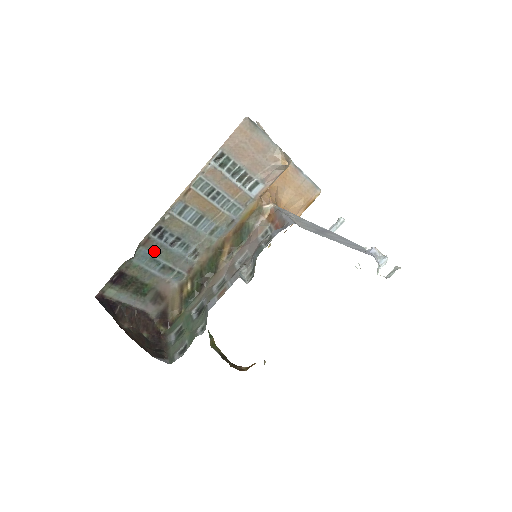
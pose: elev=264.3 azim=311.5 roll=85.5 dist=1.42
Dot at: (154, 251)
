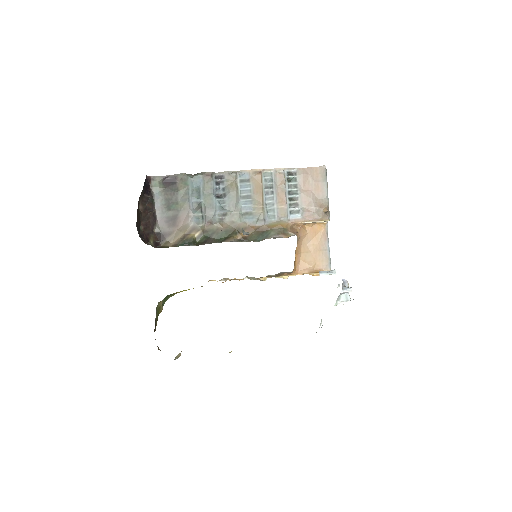
Dot at: (205, 187)
